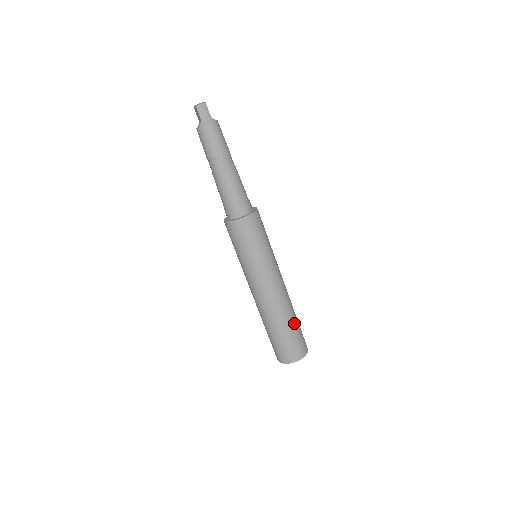
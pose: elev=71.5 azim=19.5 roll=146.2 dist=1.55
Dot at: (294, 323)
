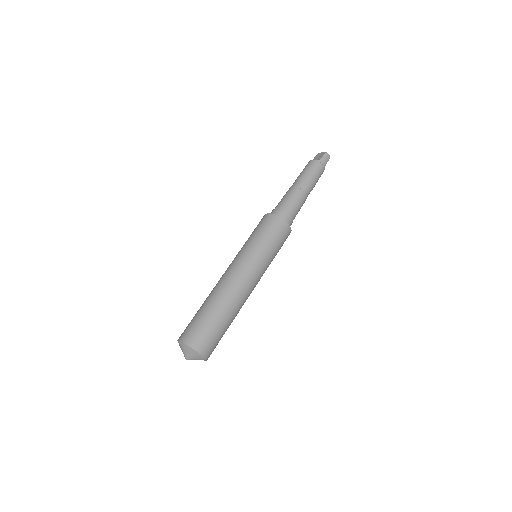
Dot at: (229, 324)
